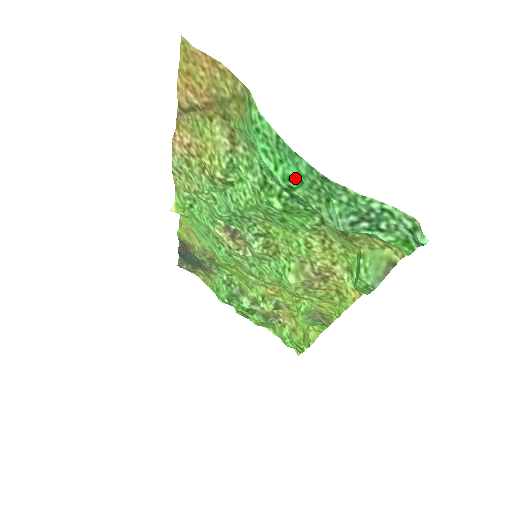
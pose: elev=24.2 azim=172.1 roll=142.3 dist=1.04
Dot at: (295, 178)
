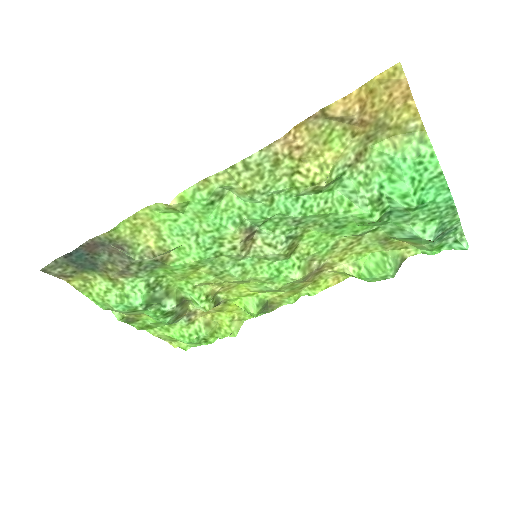
Dot at: (426, 203)
